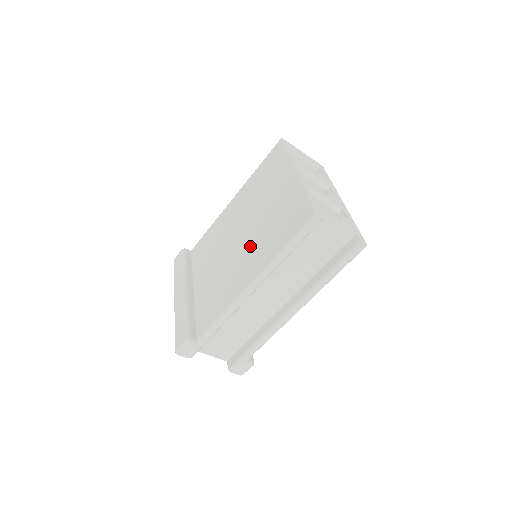
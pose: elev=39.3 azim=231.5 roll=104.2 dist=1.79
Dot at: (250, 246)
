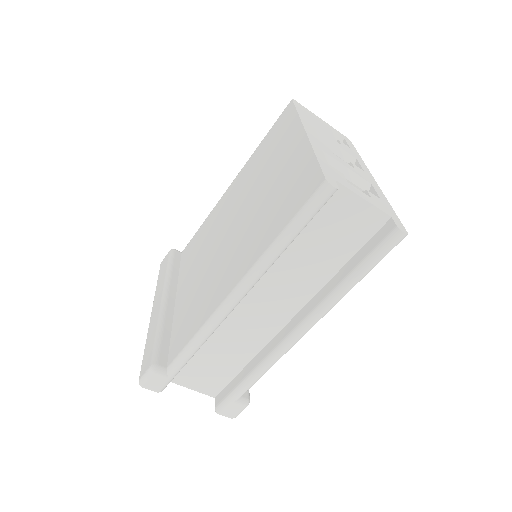
Dot at: (241, 238)
